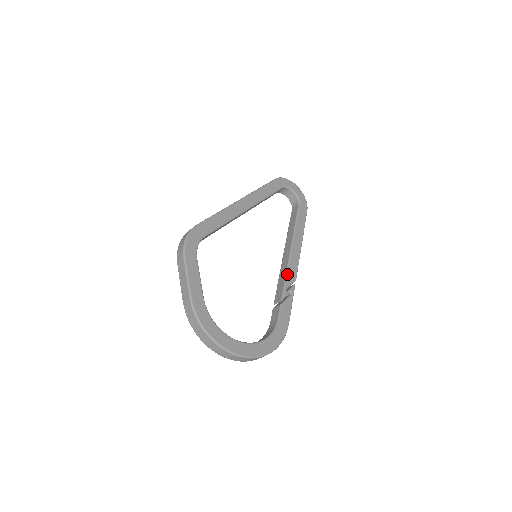
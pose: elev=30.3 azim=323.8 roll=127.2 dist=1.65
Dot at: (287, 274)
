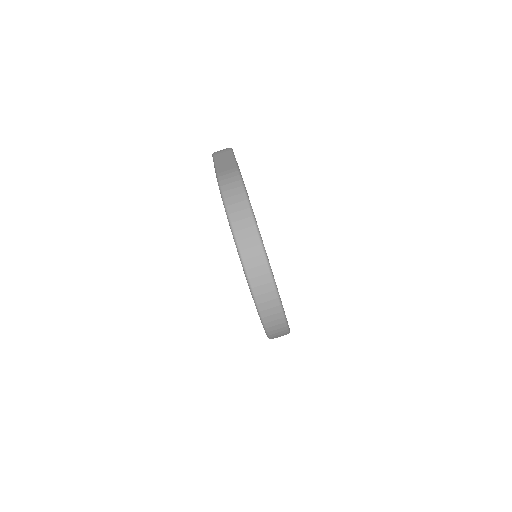
Dot at: occluded
